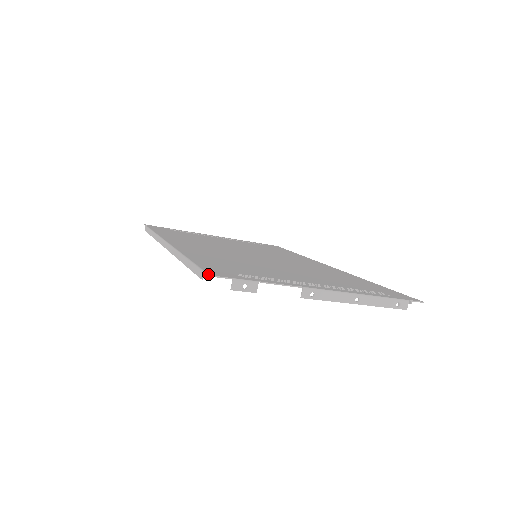
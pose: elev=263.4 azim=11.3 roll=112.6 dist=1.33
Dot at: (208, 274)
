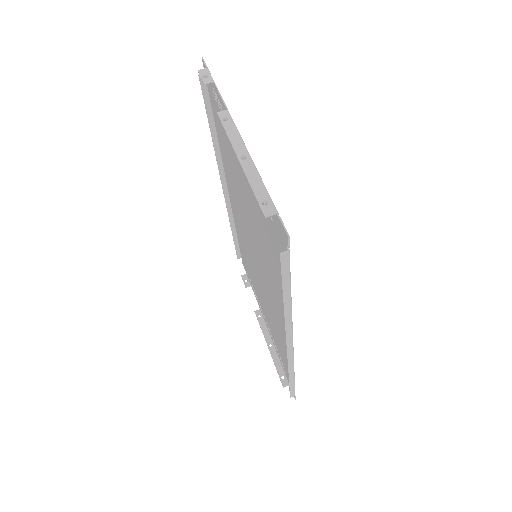
Dot at: (203, 60)
